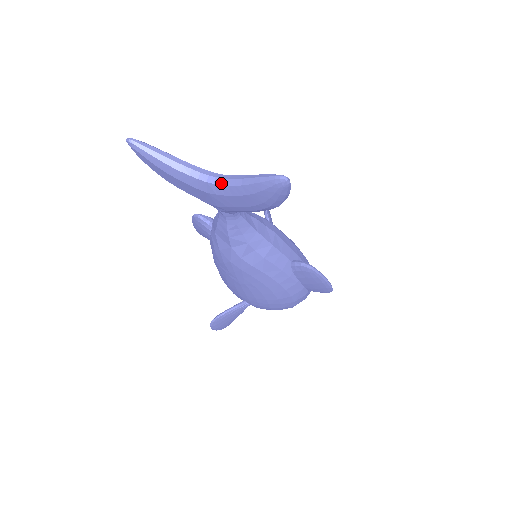
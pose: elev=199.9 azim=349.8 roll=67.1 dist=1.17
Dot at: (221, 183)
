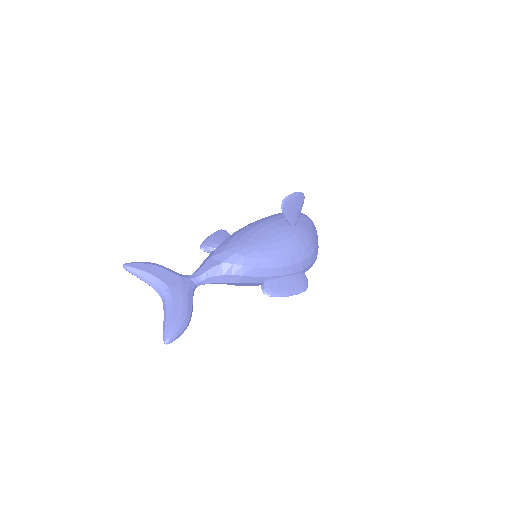
Dot at: (163, 303)
